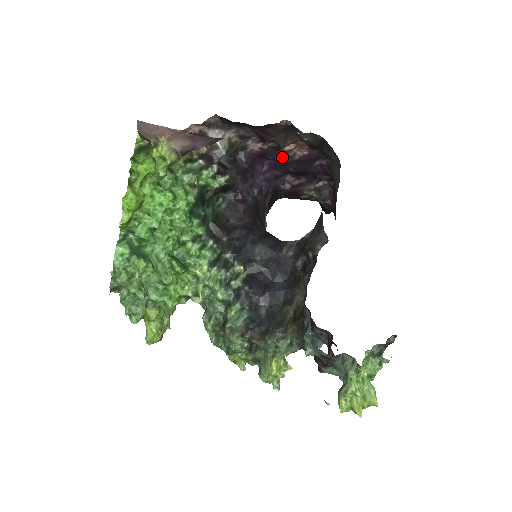
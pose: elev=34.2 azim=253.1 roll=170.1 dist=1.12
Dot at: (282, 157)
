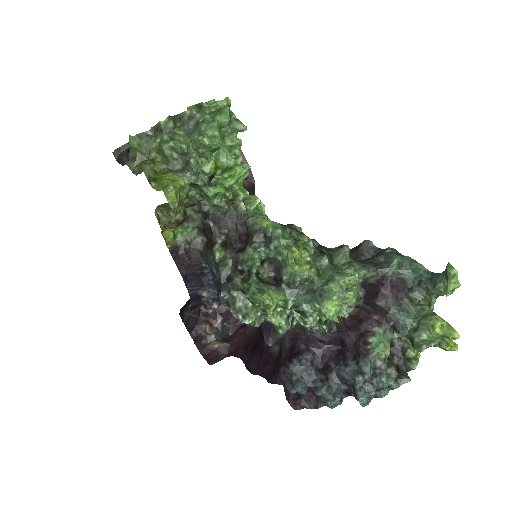
Dot at: occluded
